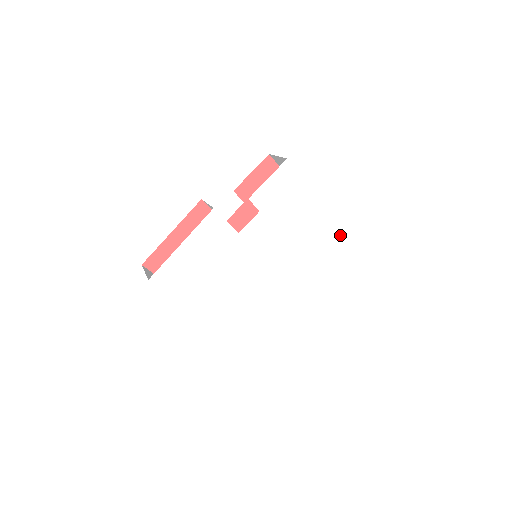
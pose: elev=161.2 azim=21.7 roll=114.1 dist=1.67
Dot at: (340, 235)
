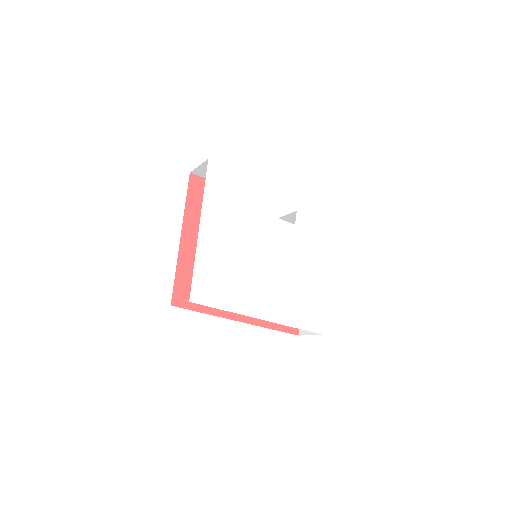
Dot at: (318, 309)
